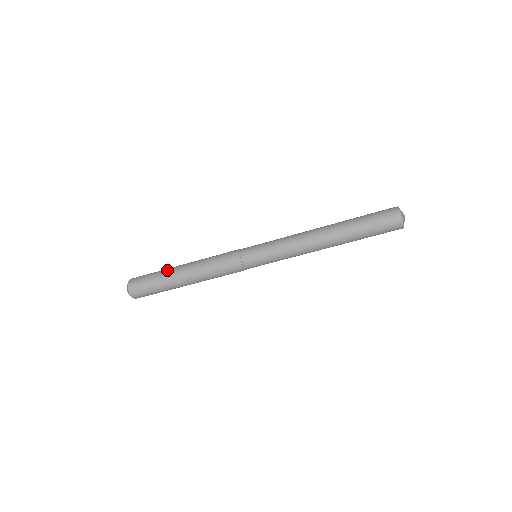
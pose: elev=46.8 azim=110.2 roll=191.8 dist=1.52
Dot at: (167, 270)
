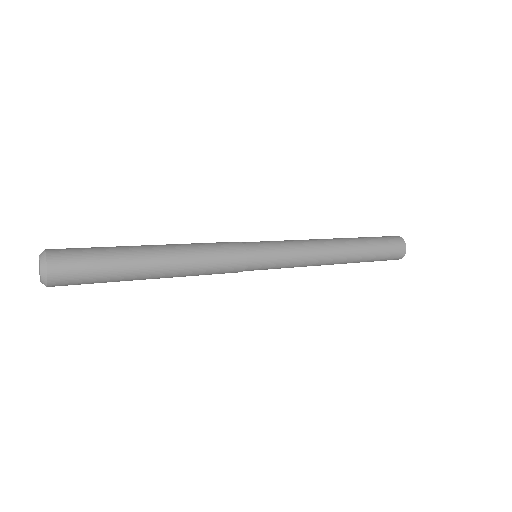
Dot at: (130, 266)
